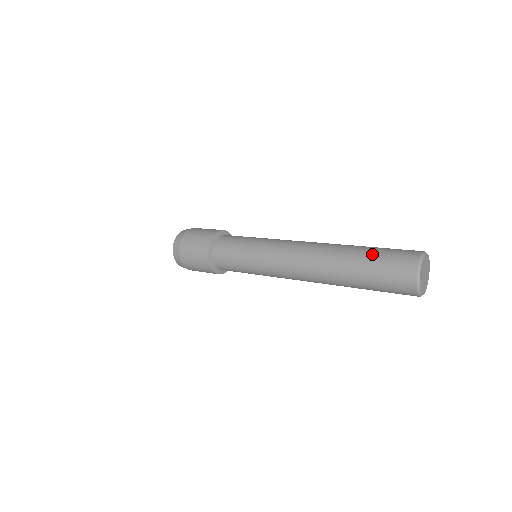
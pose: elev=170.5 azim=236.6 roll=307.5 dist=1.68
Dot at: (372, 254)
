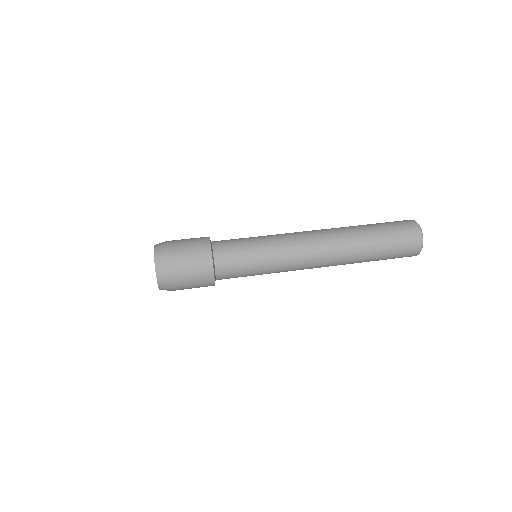
Dot at: (385, 241)
